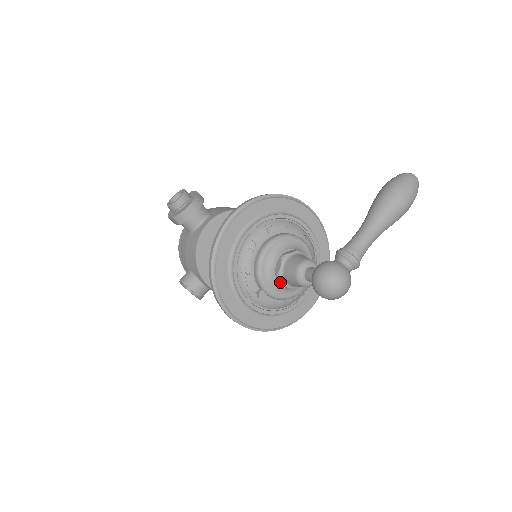
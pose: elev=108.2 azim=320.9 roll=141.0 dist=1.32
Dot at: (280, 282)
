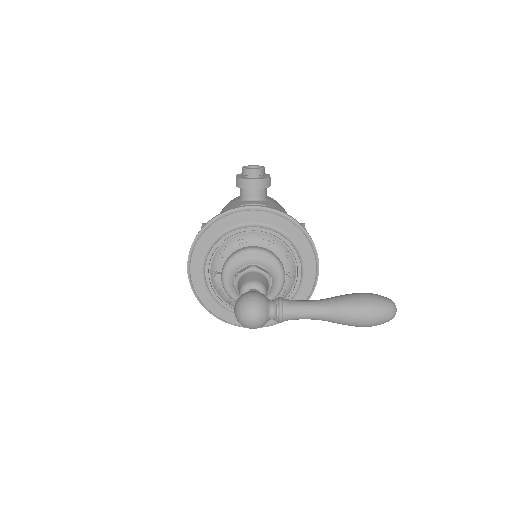
Dot at: occluded
